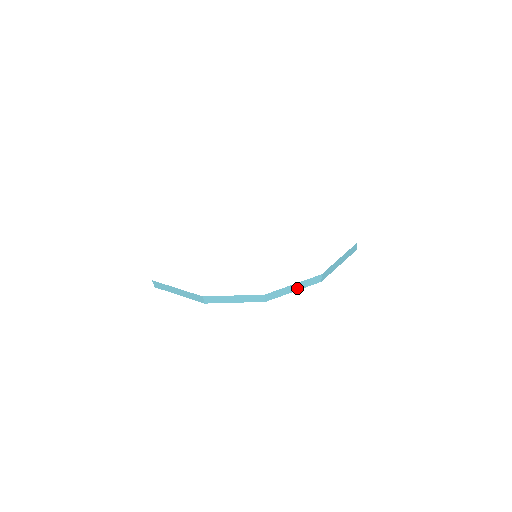
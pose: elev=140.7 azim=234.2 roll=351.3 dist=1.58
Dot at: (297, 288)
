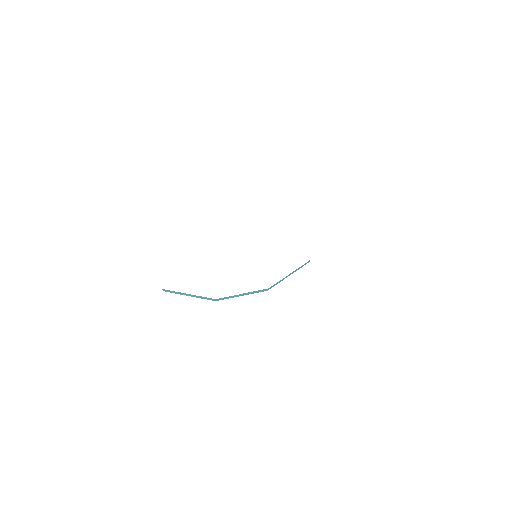
Dot at: occluded
